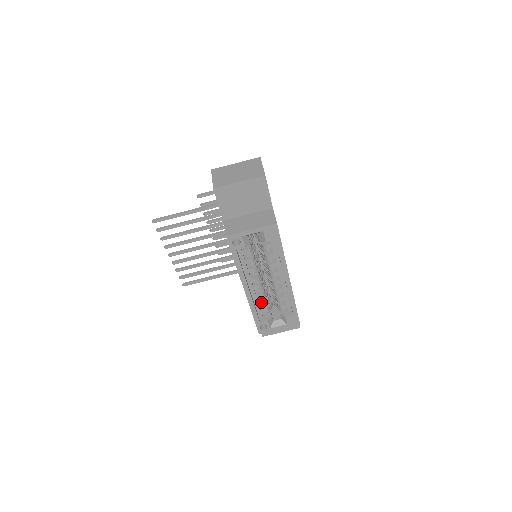
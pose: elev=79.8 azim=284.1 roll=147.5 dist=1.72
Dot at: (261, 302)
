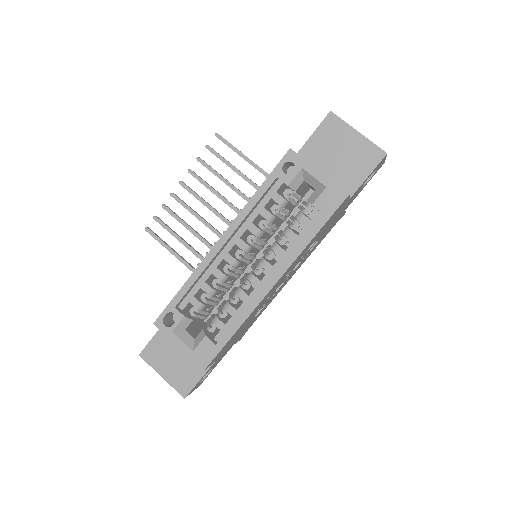
Dot at: (209, 285)
